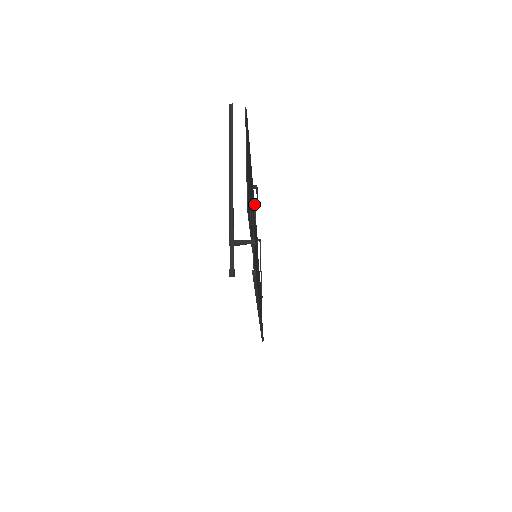
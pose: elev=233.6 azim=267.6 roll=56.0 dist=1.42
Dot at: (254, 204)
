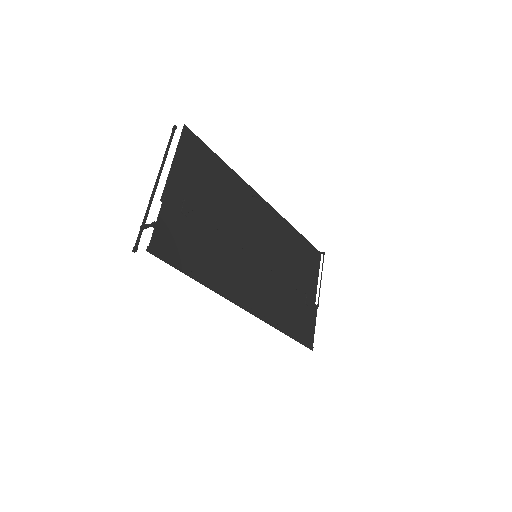
Dot at: (184, 199)
